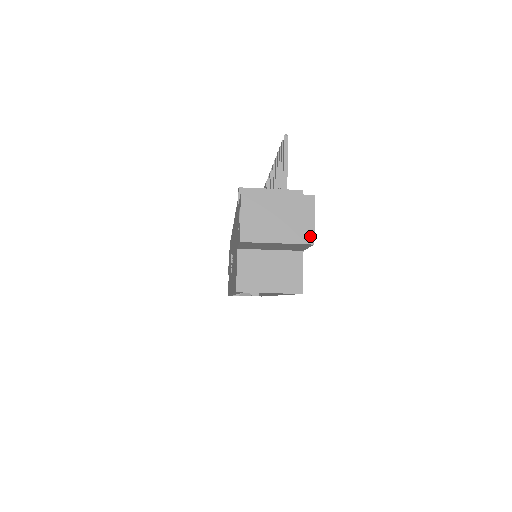
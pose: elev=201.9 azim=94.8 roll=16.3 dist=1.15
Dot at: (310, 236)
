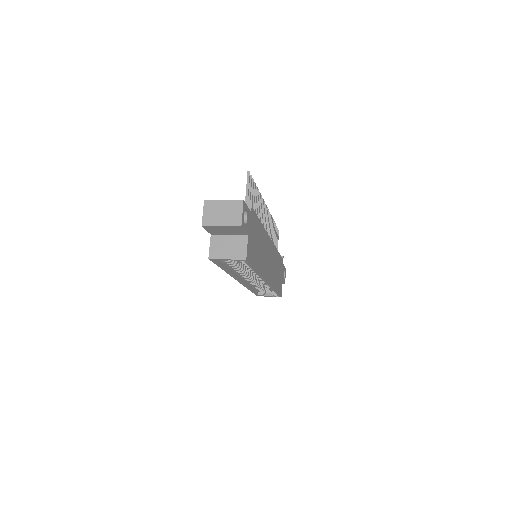
Dot at: (239, 222)
